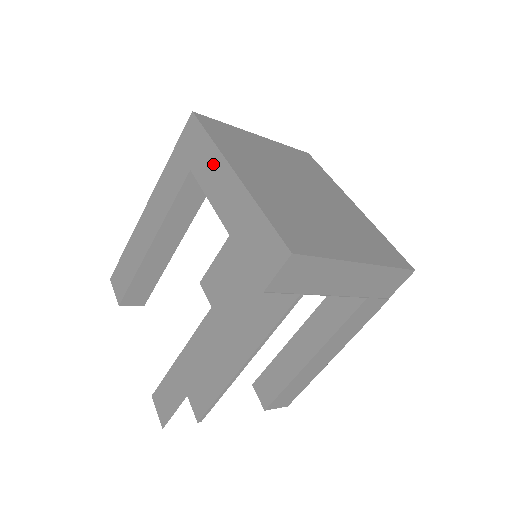
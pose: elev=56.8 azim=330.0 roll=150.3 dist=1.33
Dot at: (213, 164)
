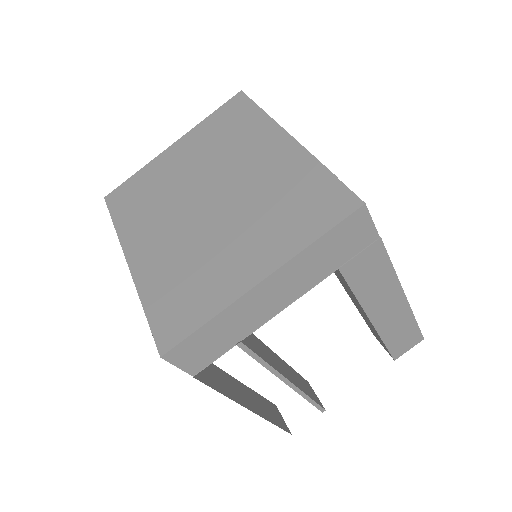
Dot at: occluded
